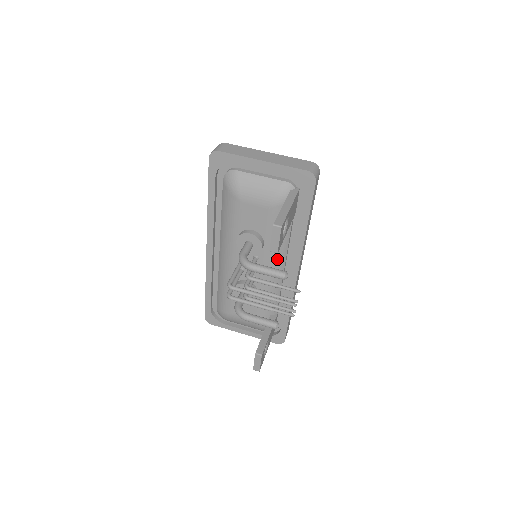
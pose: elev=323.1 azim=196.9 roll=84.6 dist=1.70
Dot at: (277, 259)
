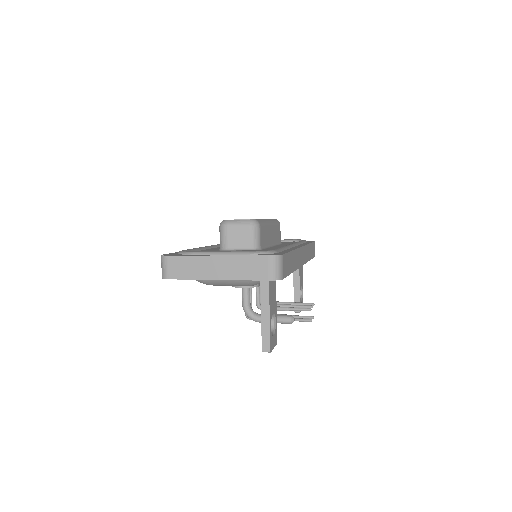
Dot at: occluded
